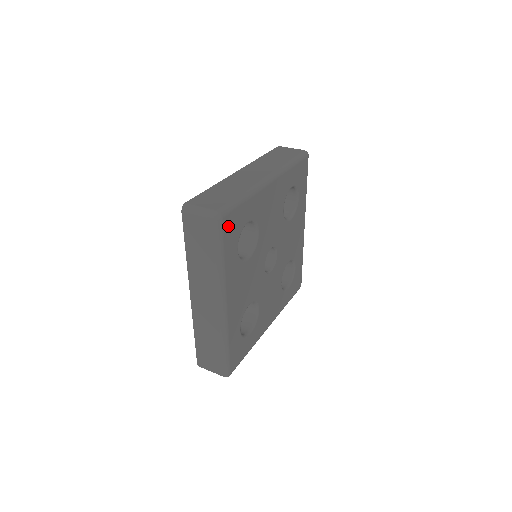
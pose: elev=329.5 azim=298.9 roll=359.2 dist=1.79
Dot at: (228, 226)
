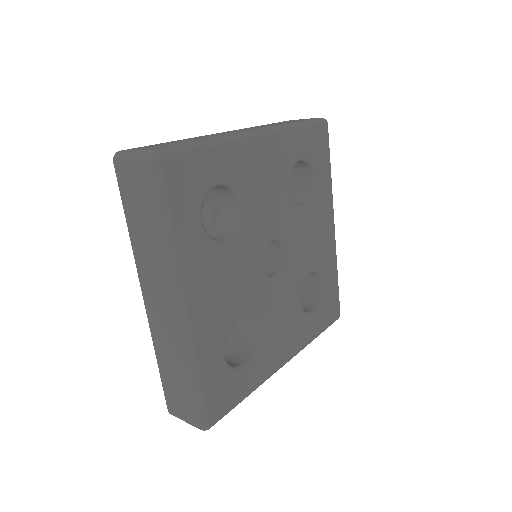
Dot at: (175, 176)
